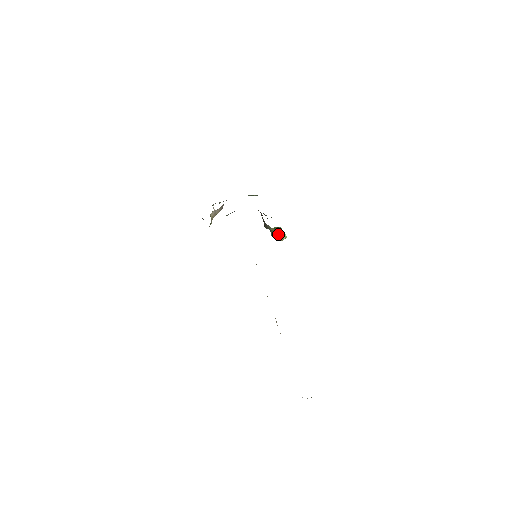
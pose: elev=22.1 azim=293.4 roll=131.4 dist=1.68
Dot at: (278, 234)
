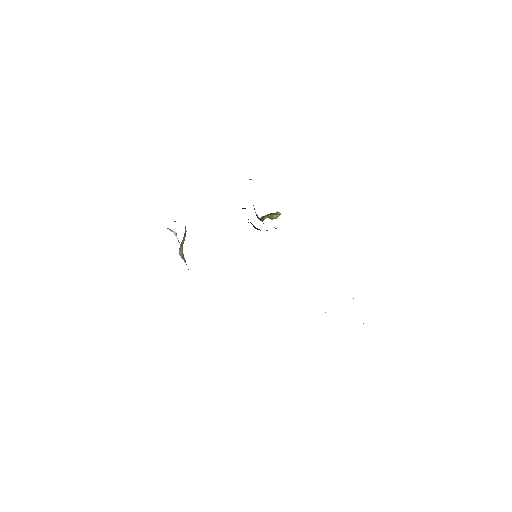
Dot at: (268, 215)
